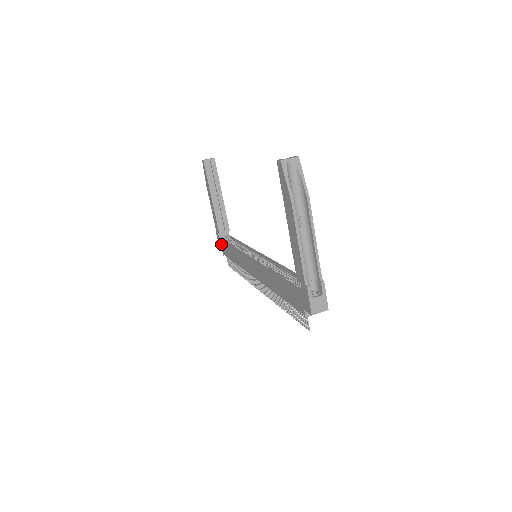
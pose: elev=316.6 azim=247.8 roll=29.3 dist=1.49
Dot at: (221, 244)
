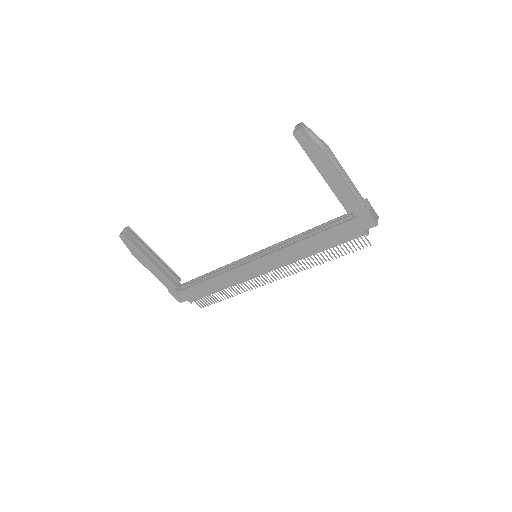
Dot at: (184, 295)
